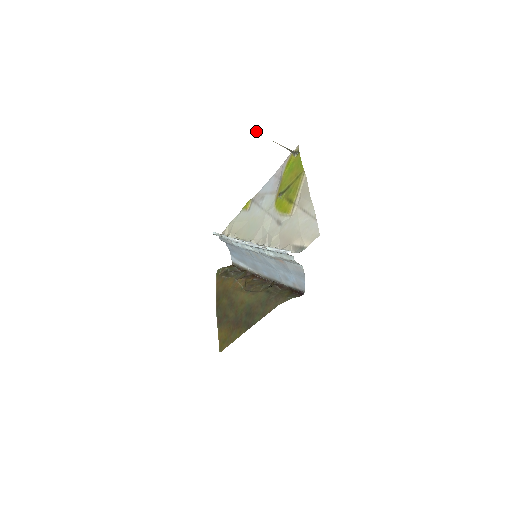
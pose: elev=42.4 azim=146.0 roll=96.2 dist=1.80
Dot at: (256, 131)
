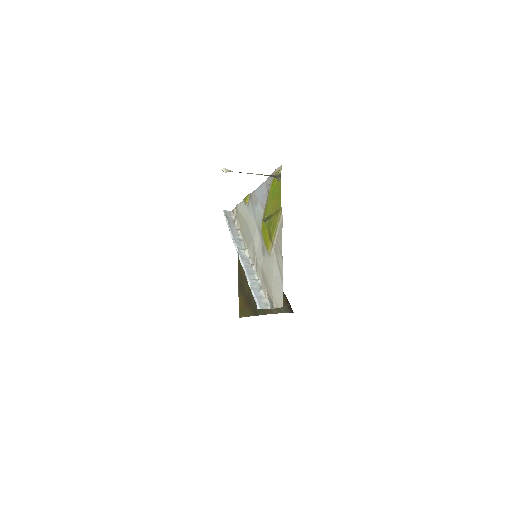
Dot at: (223, 169)
